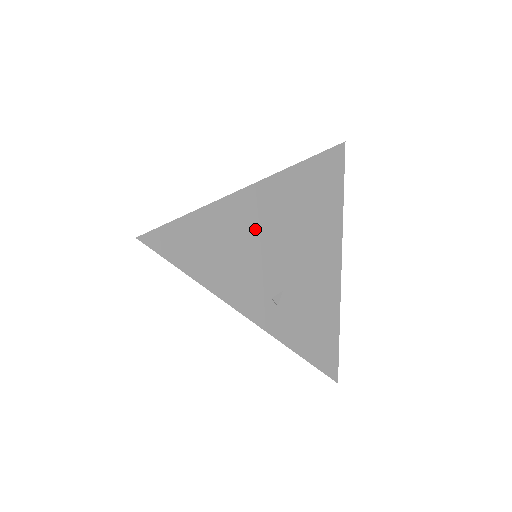
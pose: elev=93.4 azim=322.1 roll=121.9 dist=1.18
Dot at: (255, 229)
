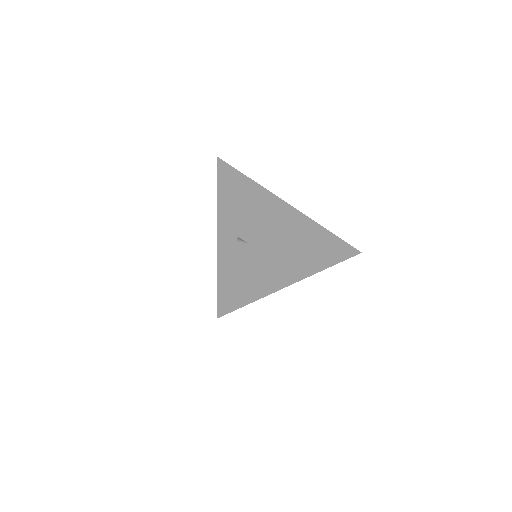
Dot at: (266, 212)
